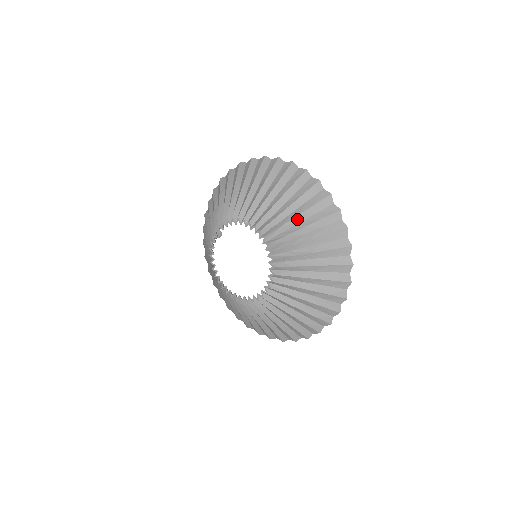
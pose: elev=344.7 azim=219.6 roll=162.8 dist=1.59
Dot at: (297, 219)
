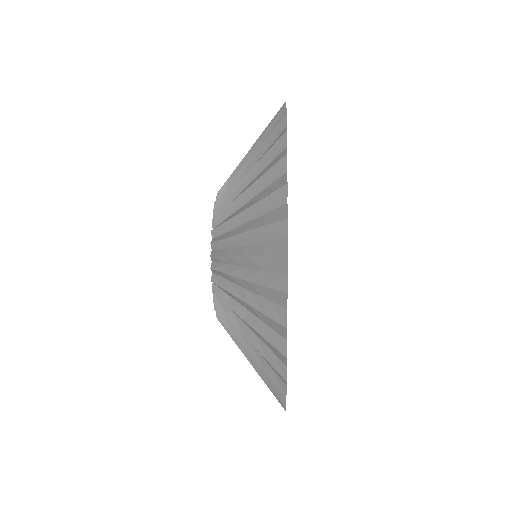
Dot at: (243, 282)
